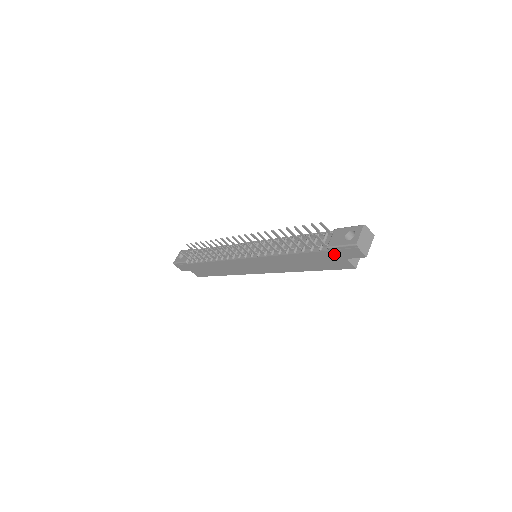
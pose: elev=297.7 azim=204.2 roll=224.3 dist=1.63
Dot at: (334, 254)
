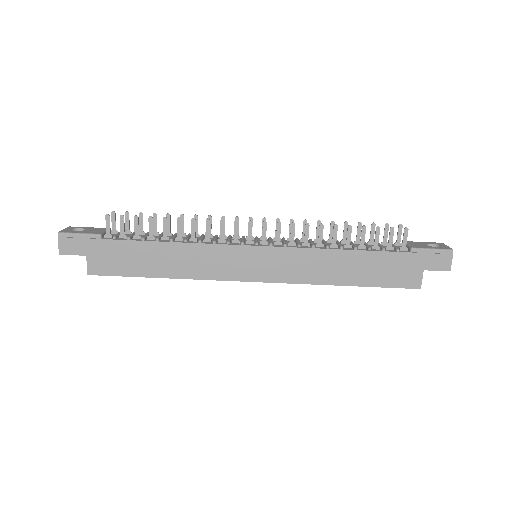
Dot at: (413, 260)
